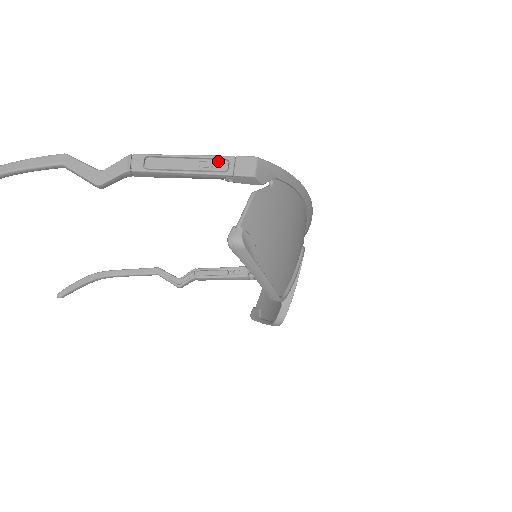
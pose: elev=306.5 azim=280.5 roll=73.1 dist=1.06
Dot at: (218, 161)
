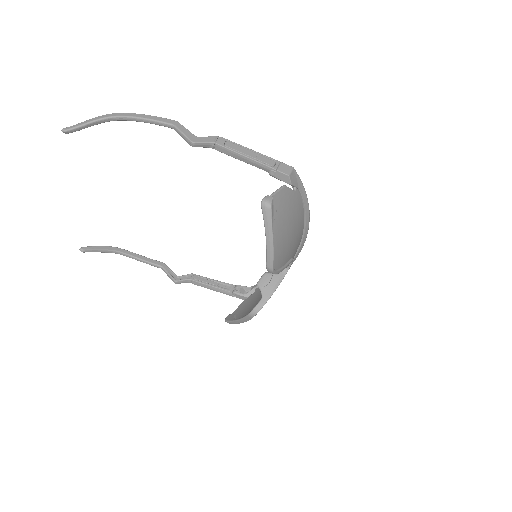
Dot at: (270, 160)
